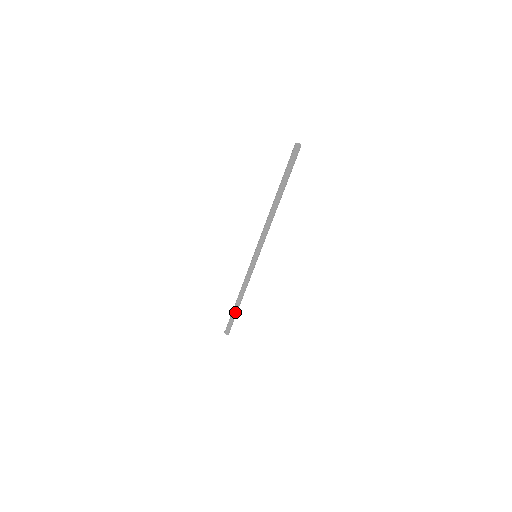
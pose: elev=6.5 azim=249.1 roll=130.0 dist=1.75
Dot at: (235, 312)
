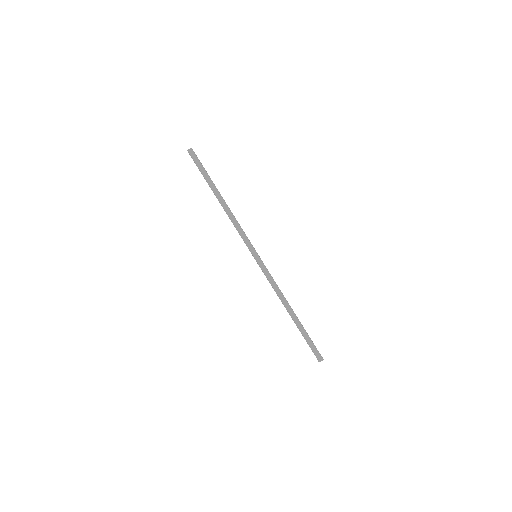
Dot at: (299, 328)
